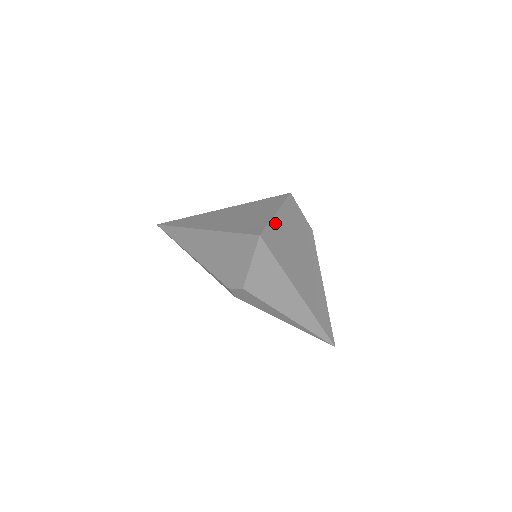
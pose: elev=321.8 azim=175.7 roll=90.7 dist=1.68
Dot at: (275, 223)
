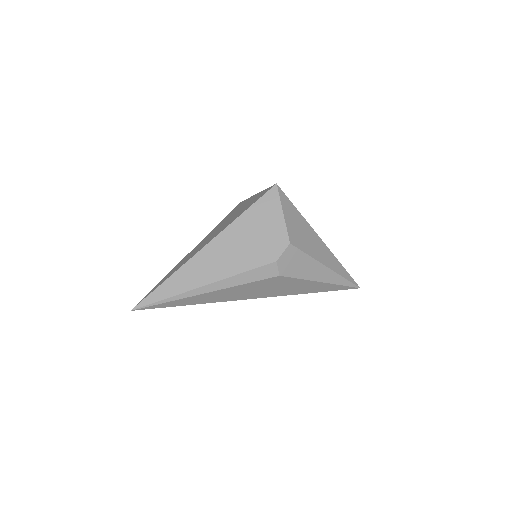
Dot at: occluded
